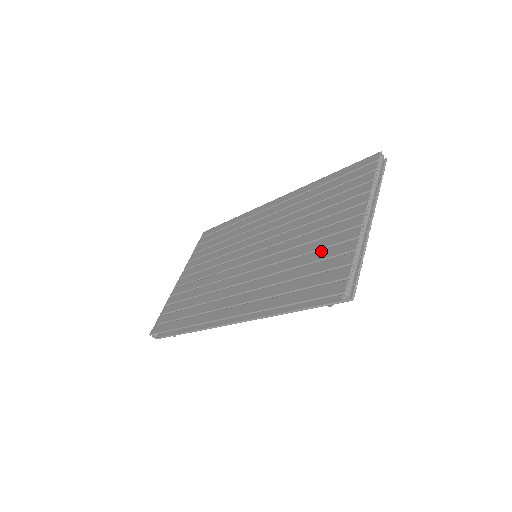
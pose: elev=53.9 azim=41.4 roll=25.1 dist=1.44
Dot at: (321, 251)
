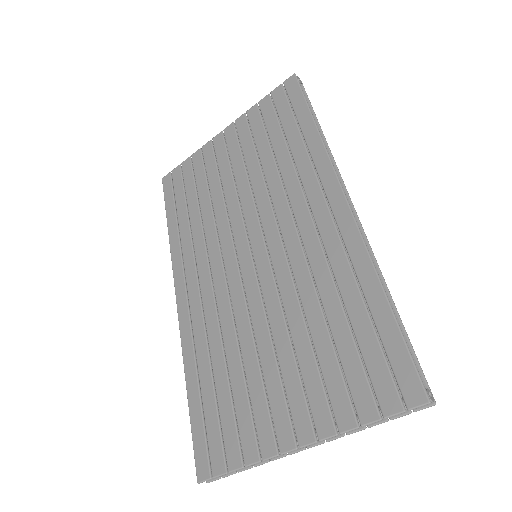
Dot at: (245, 401)
